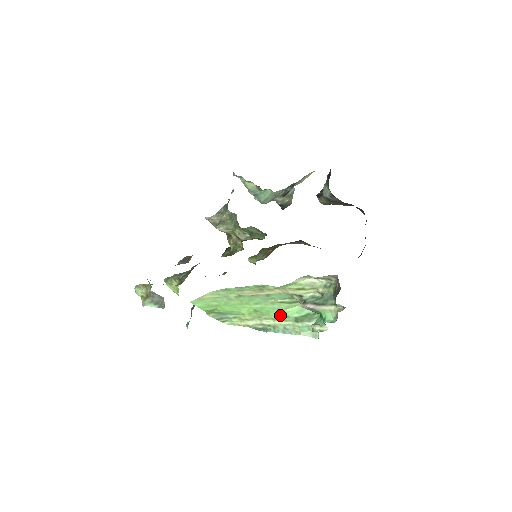
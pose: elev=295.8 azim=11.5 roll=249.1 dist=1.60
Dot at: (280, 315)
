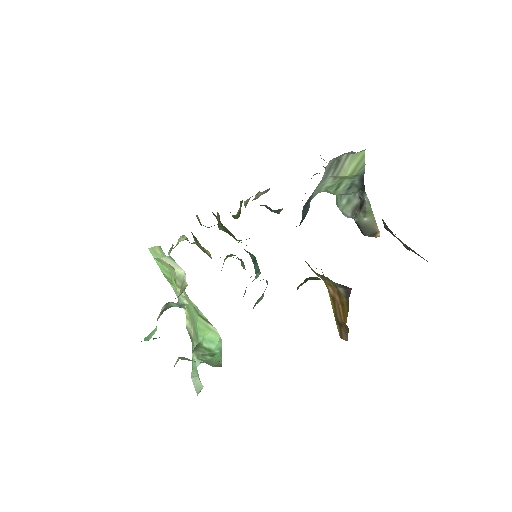
Dot at: (196, 329)
